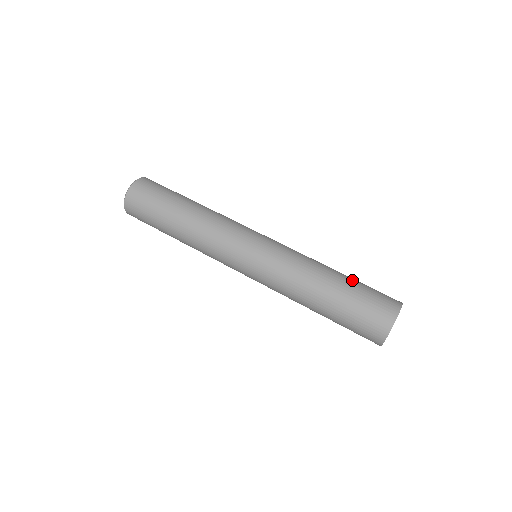
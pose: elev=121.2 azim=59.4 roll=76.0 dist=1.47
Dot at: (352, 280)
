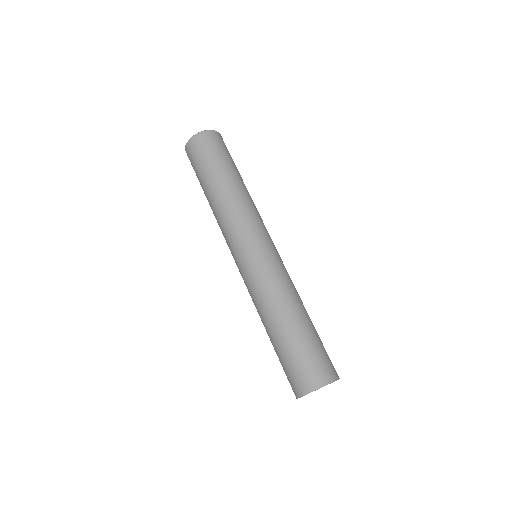
Dot at: (292, 339)
